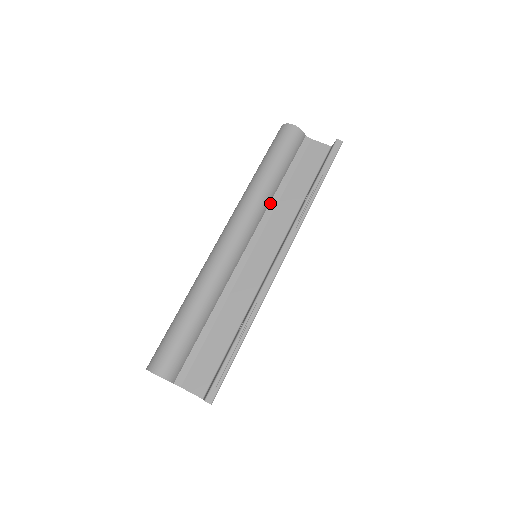
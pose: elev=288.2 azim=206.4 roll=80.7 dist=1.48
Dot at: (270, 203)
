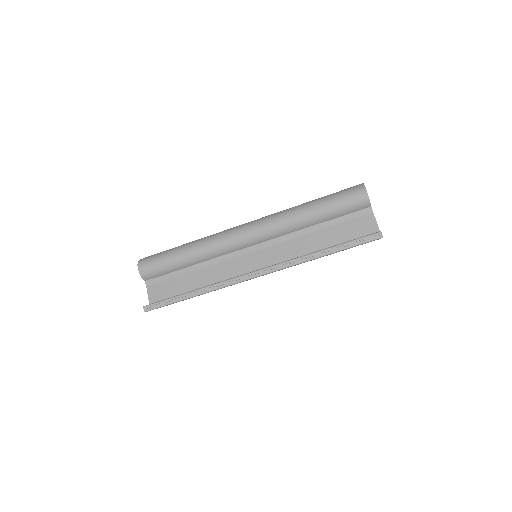
Dot at: (296, 231)
